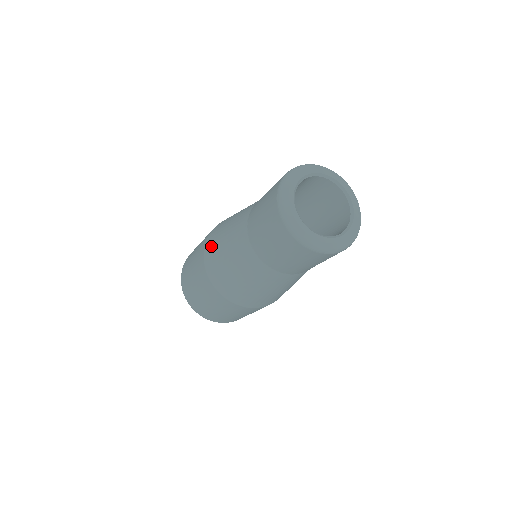
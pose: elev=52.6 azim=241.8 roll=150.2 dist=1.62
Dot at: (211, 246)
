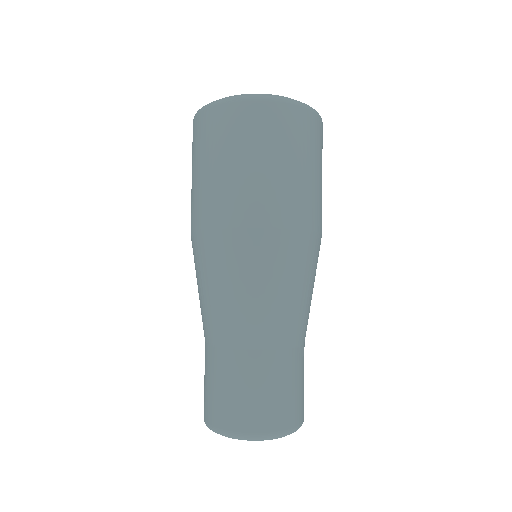
Dot at: occluded
